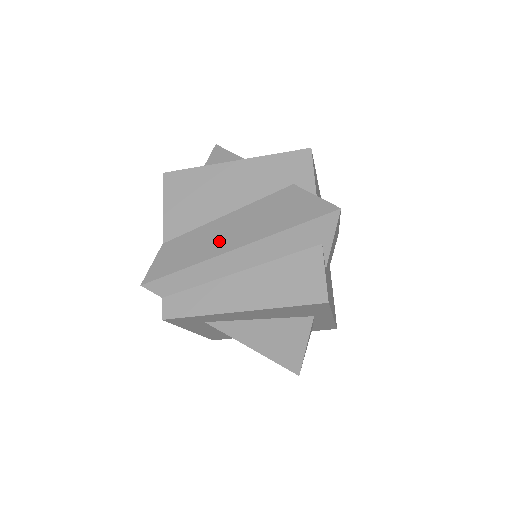
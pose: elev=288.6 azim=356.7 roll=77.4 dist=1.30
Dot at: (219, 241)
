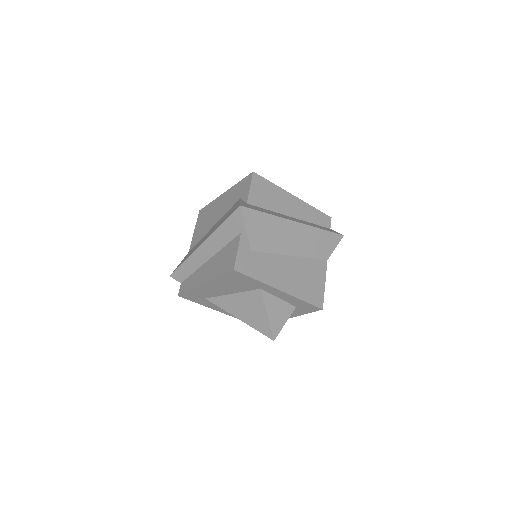
Dot at: (200, 243)
